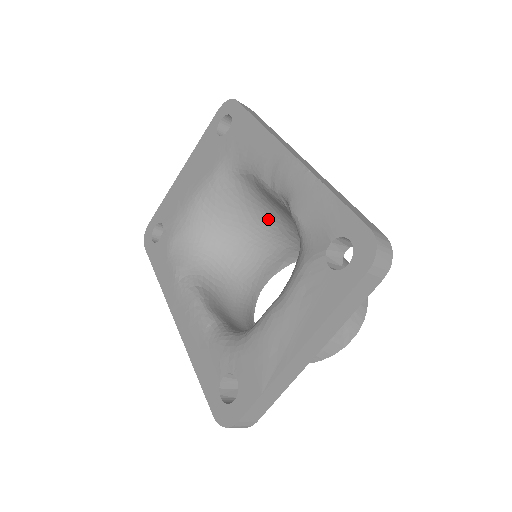
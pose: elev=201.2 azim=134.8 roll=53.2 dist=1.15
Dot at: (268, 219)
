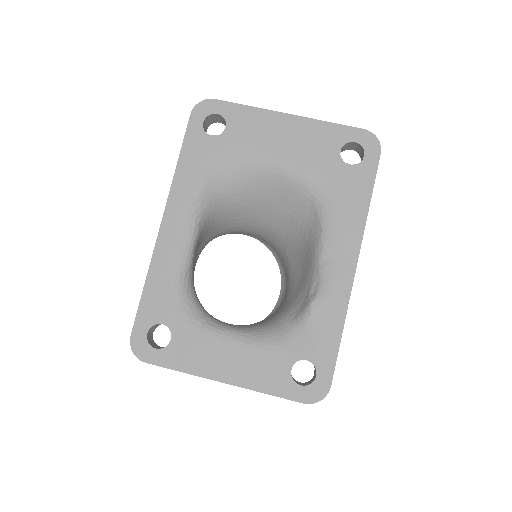
Dot at: (288, 235)
